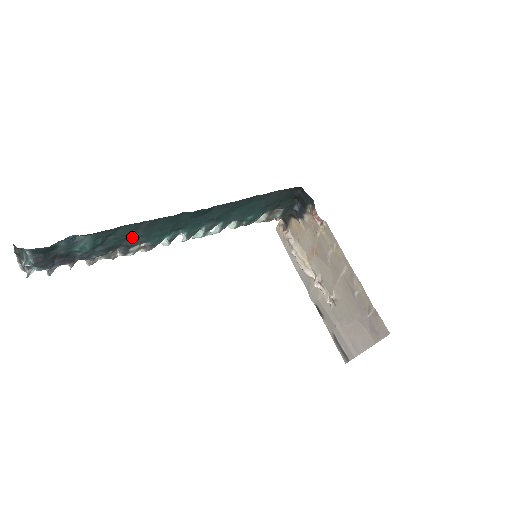
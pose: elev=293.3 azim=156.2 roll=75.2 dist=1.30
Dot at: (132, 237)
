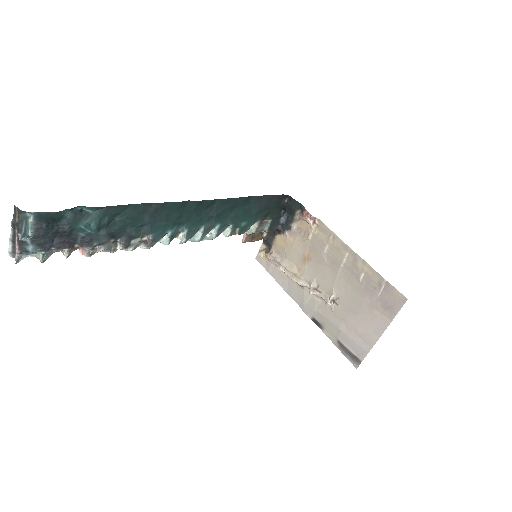
Dot at: (137, 223)
